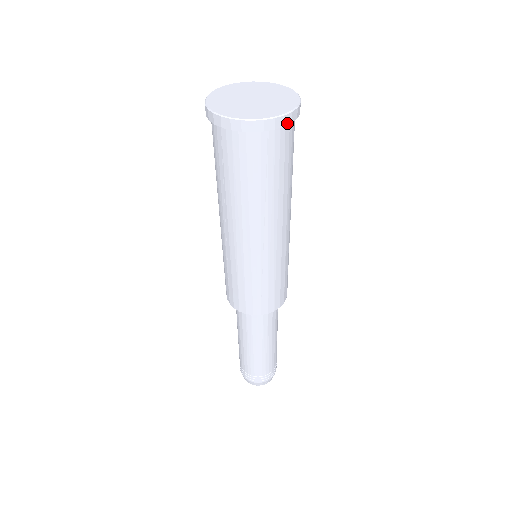
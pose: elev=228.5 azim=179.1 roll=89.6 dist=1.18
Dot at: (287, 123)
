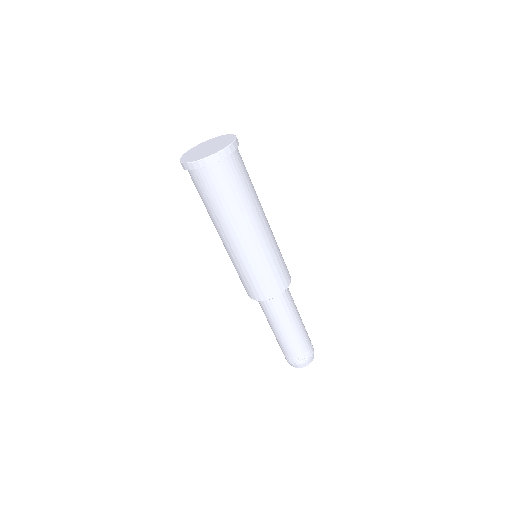
Dot at: (232, 151)
